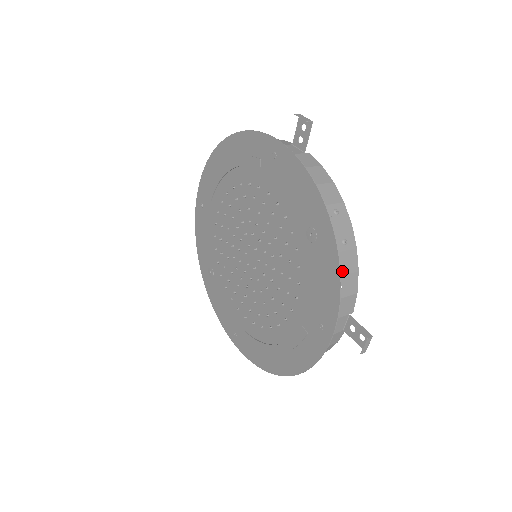
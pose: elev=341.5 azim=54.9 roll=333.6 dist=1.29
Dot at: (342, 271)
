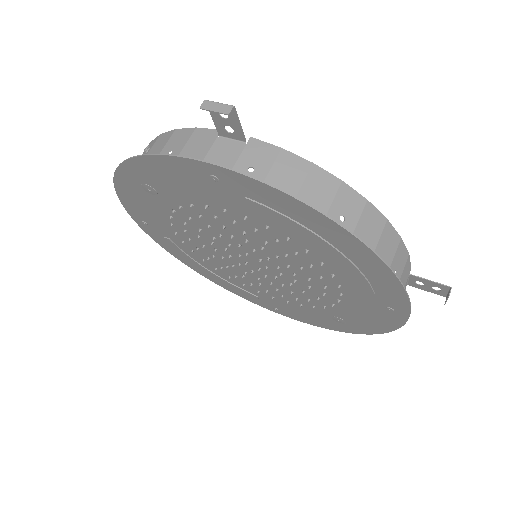
Dot at: occluded
